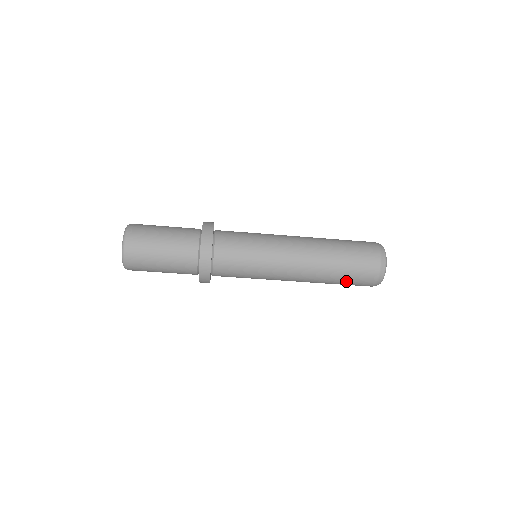
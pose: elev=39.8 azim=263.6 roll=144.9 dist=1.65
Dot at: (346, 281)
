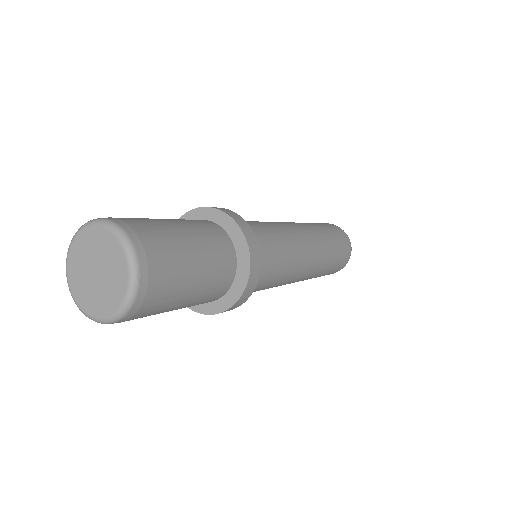
Dot at: occluded
